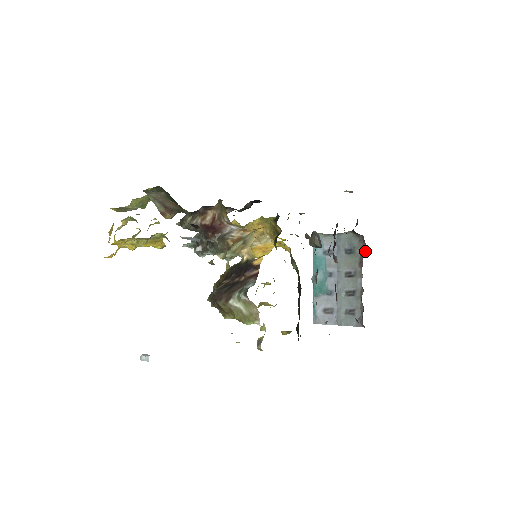
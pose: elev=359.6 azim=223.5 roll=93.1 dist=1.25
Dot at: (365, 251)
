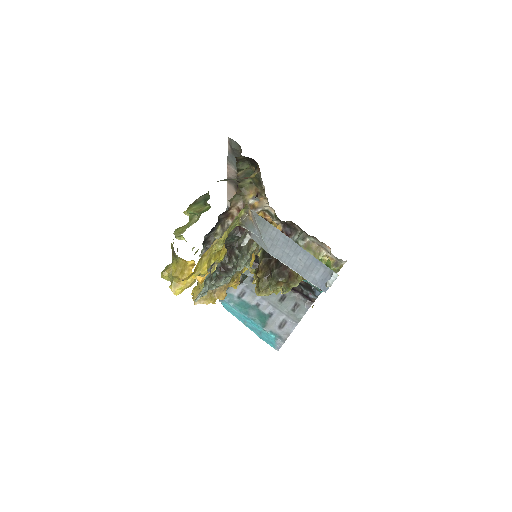
Dot at: occluded
